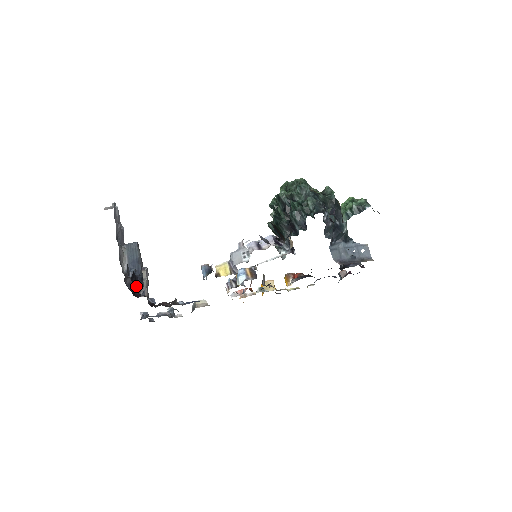
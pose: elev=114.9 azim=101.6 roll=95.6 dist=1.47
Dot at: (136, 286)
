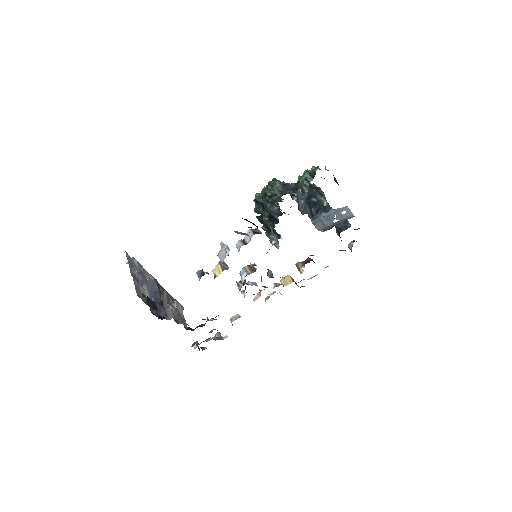
Dot at: (162, 313)
